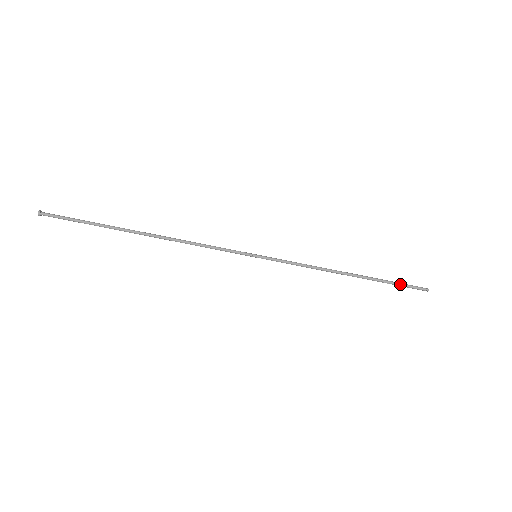
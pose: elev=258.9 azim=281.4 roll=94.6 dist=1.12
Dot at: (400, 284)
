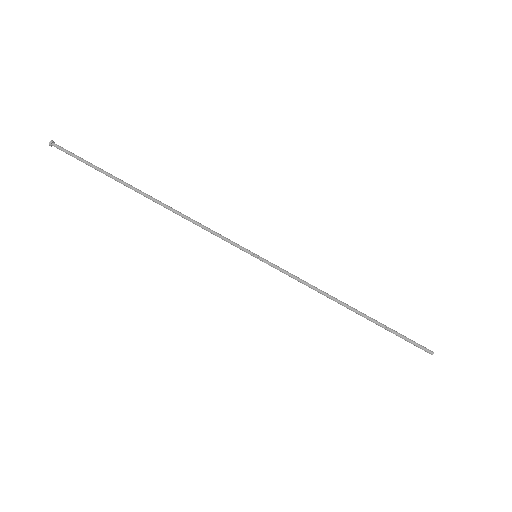
Dot at: (403, 336)
